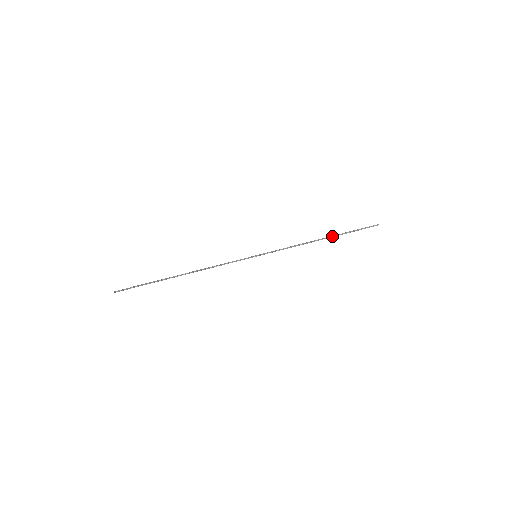
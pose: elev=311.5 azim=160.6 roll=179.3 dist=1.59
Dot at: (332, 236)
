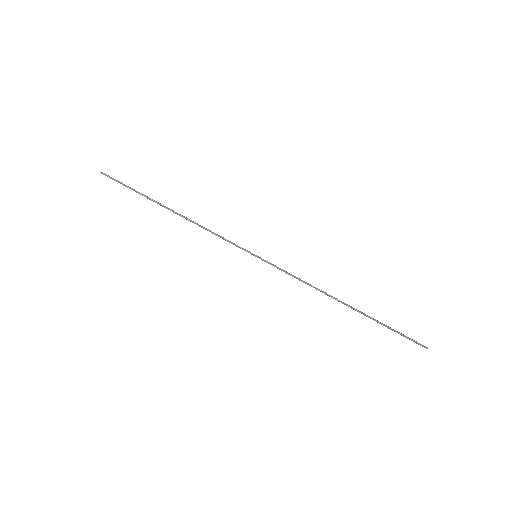
Dot at: (358, 310)
